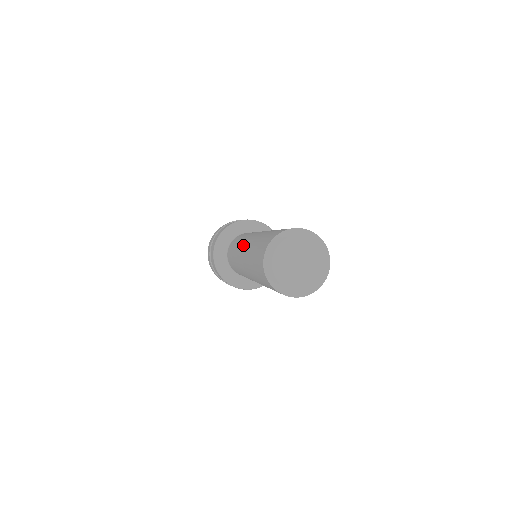
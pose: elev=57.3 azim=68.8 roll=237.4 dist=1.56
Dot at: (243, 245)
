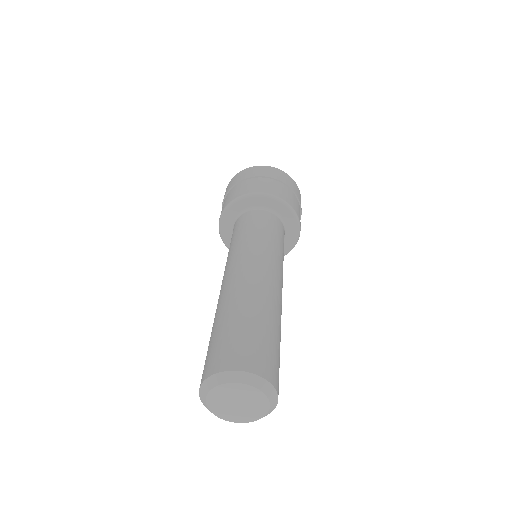
Dot at: occluded
